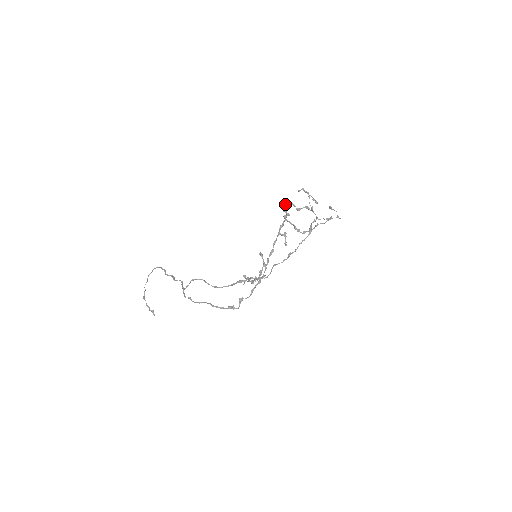
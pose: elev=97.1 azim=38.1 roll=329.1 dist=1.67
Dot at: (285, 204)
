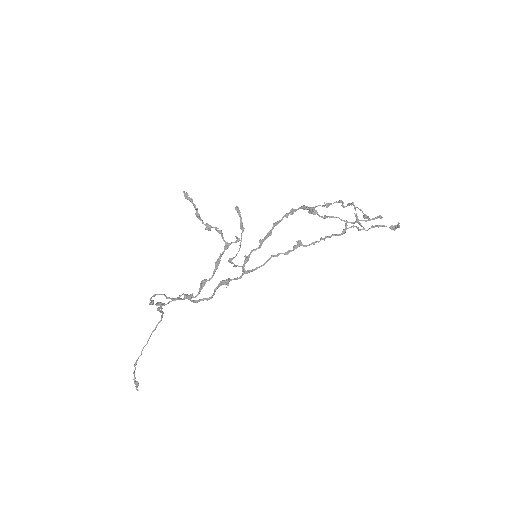
Dot at: (313, 207)
